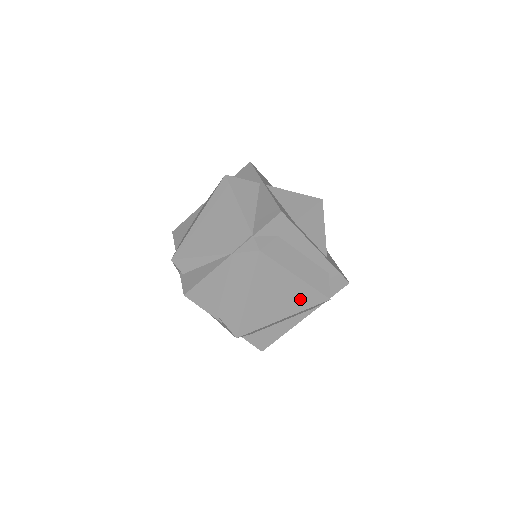
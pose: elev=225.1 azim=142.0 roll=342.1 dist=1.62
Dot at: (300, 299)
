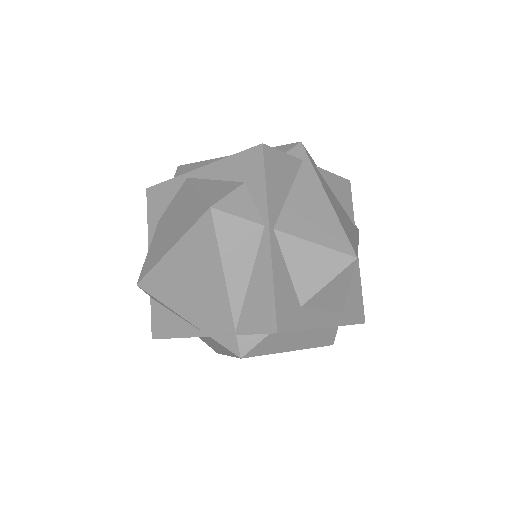
Dot at: occluded
